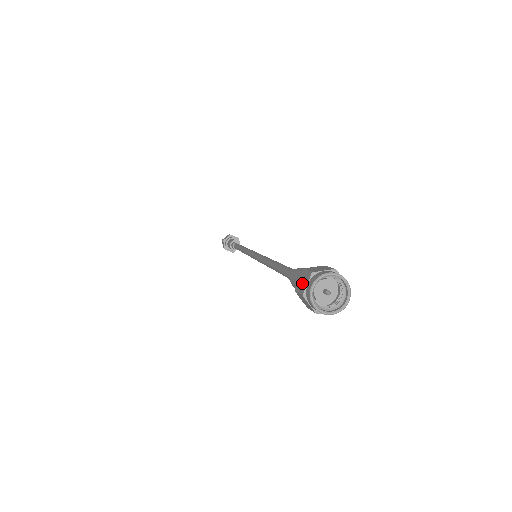
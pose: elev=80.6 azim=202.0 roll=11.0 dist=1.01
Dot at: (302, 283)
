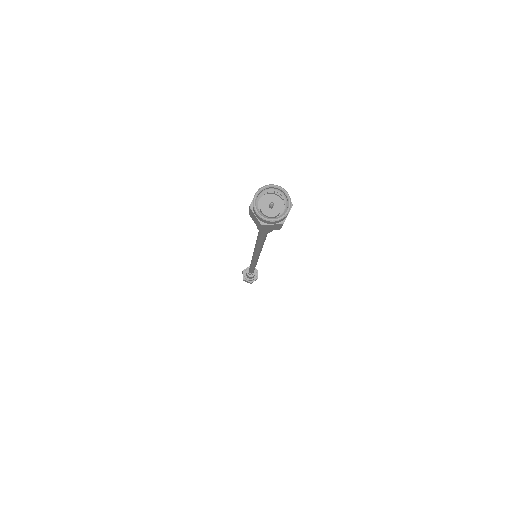
Dot at: (255, 220)
